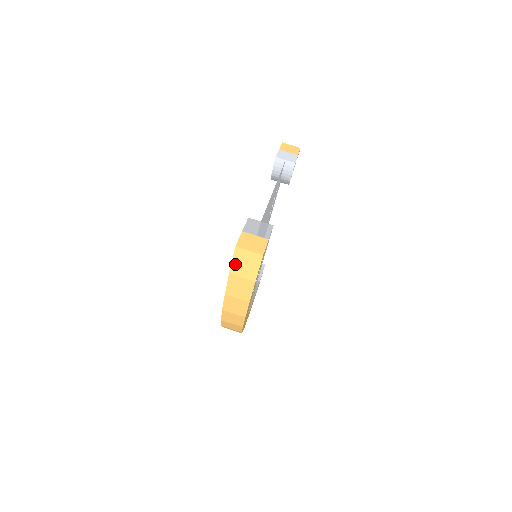
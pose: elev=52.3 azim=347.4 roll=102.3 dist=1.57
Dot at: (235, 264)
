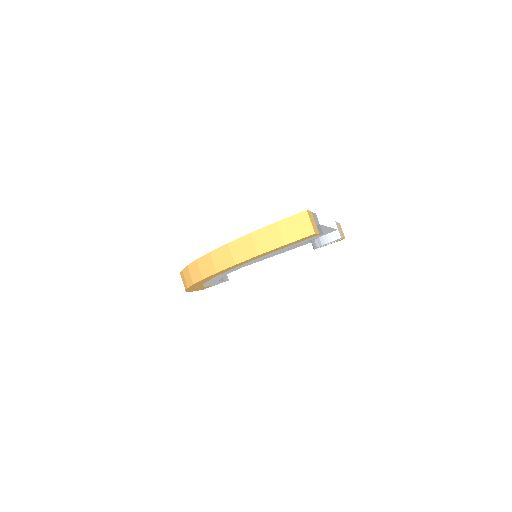
Dot at: (290, 220)
